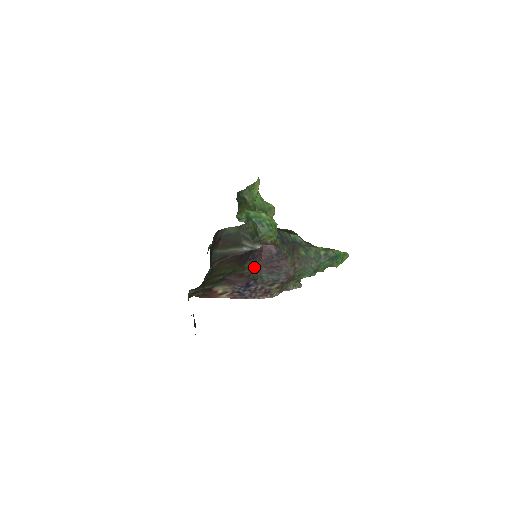
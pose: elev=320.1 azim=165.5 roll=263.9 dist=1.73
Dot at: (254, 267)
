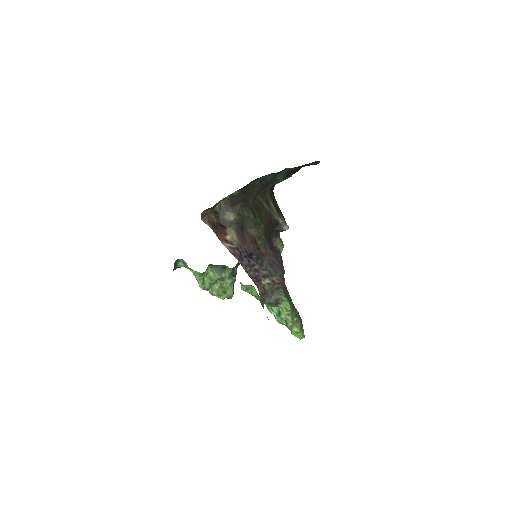
Dot at: (265, 247)
